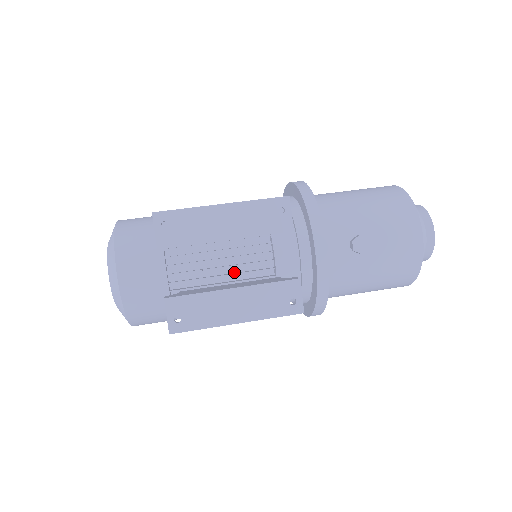
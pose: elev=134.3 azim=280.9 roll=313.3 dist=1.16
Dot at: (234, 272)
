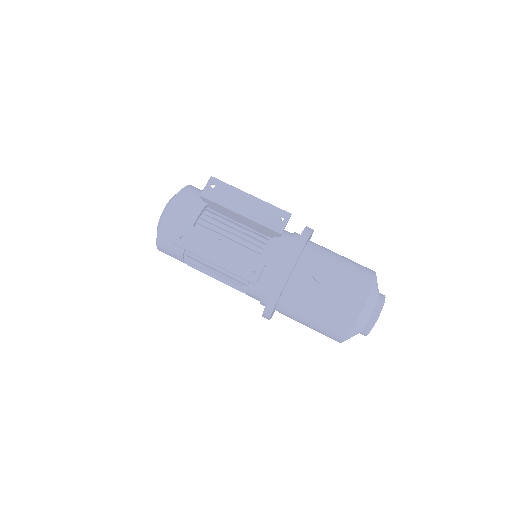
Dot at: occluded
